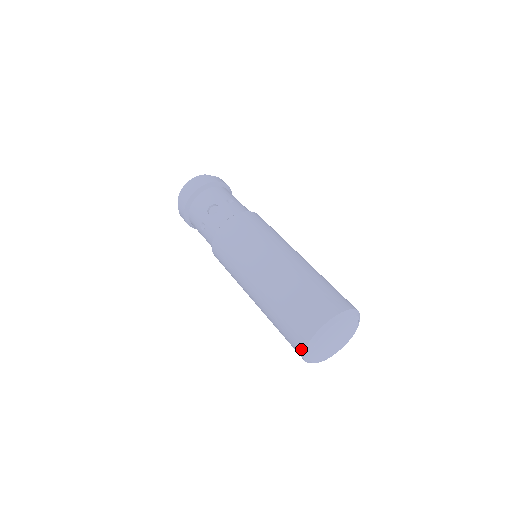
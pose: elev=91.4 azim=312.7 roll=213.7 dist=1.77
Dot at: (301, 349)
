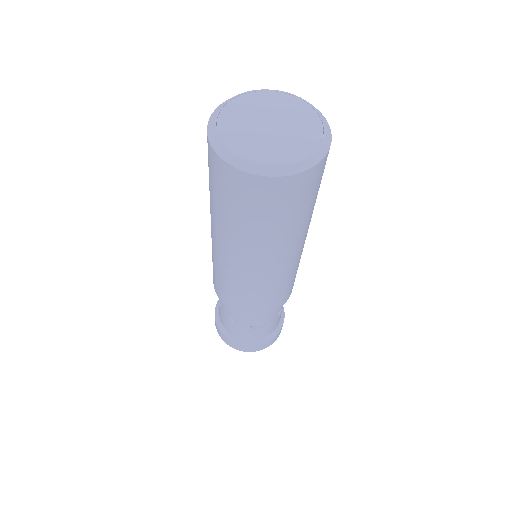
Dot at: occluded
